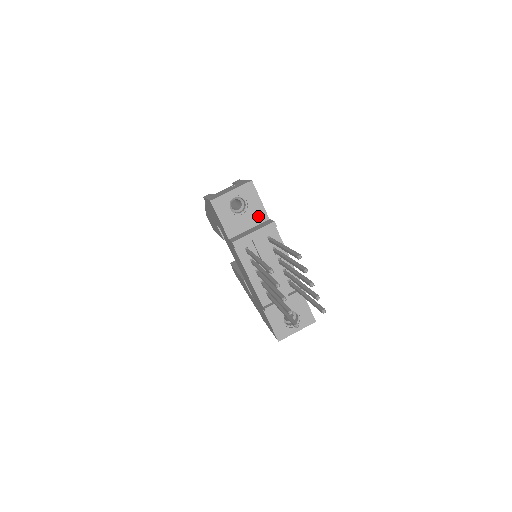
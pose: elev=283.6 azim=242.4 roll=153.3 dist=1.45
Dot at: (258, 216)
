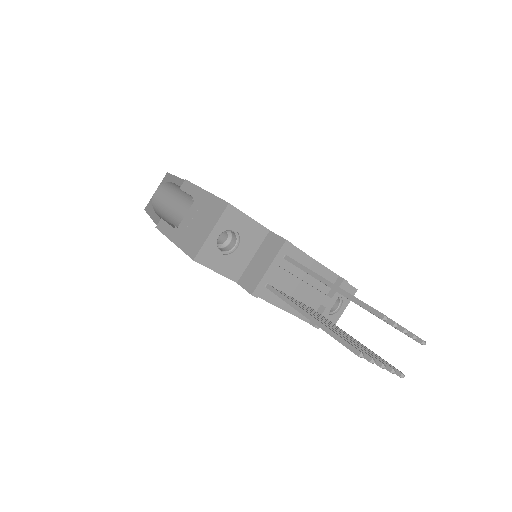
Dot at: (256, 236)
